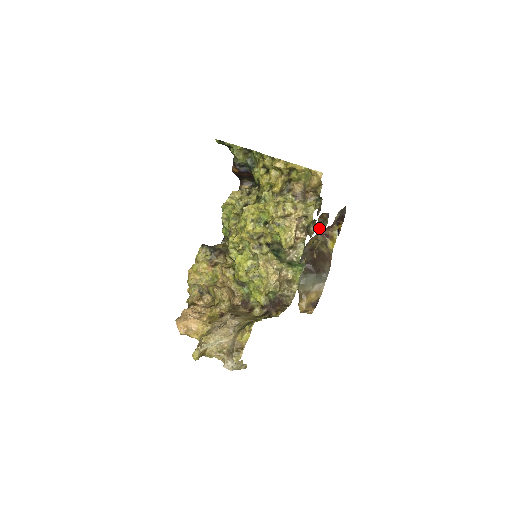
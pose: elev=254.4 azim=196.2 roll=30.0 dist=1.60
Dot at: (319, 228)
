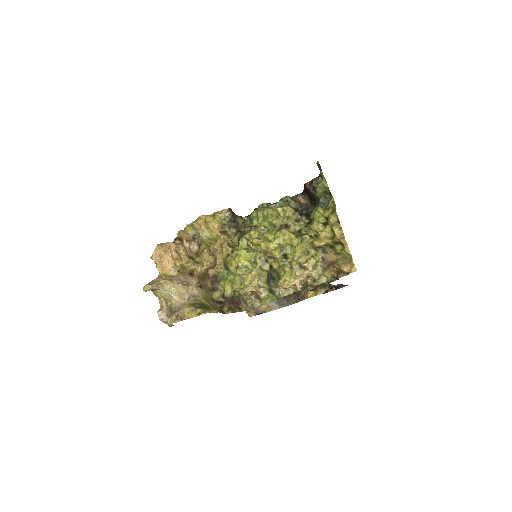
Dot at: occluded
